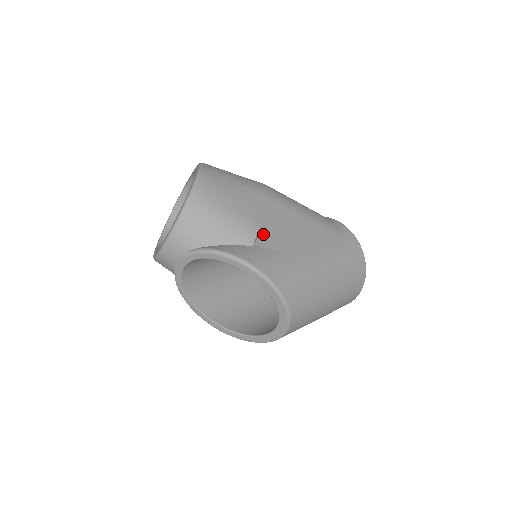
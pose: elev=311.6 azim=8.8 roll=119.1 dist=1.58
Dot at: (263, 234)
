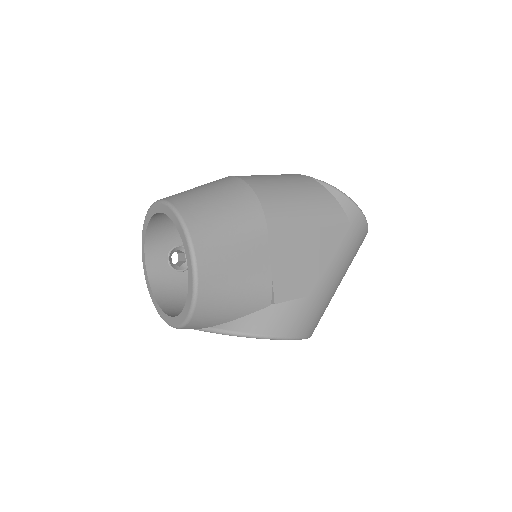
Dot at: (278, 290)
